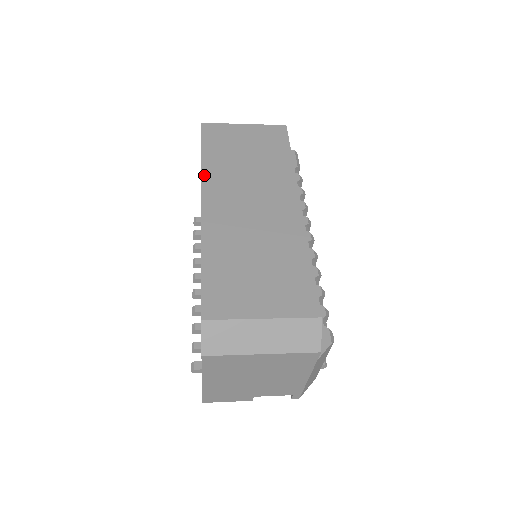
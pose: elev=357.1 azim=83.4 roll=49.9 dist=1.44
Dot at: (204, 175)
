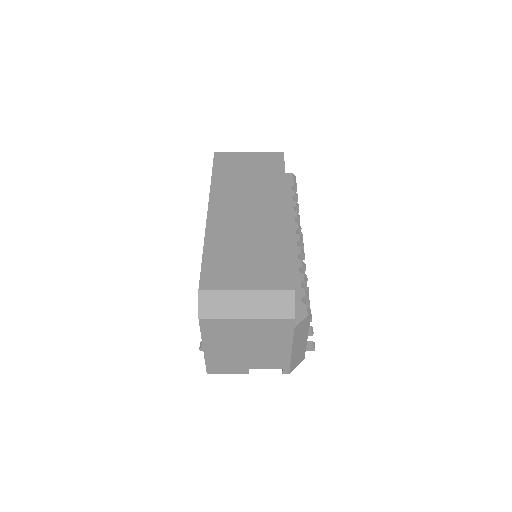
Dot at: (212, 189)
